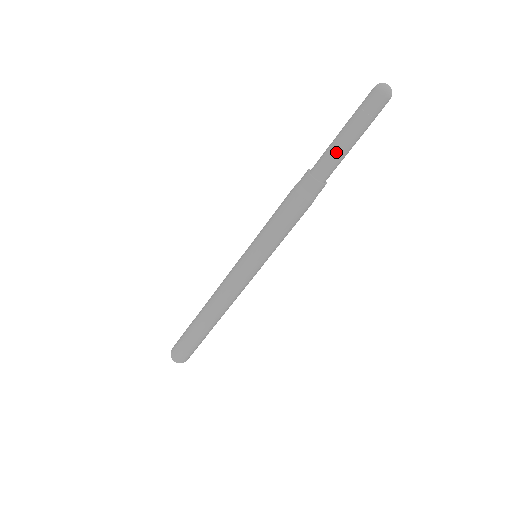
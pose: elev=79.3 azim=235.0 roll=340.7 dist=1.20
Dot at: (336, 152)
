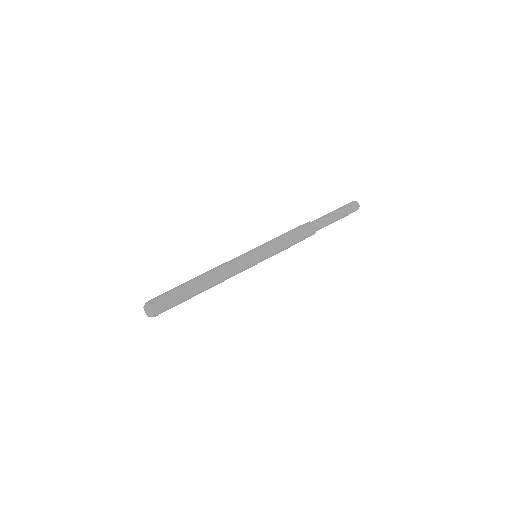
Dot at: (330, 220)
